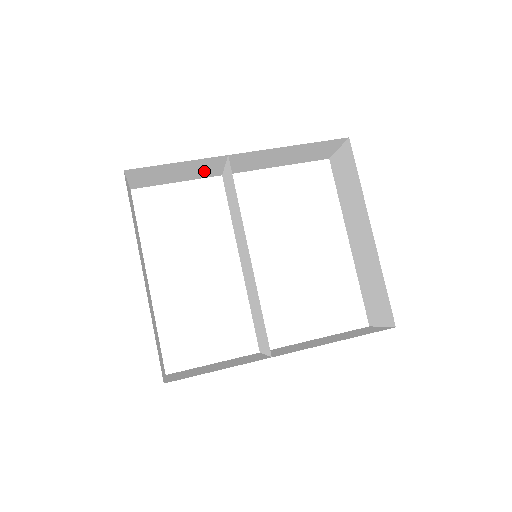
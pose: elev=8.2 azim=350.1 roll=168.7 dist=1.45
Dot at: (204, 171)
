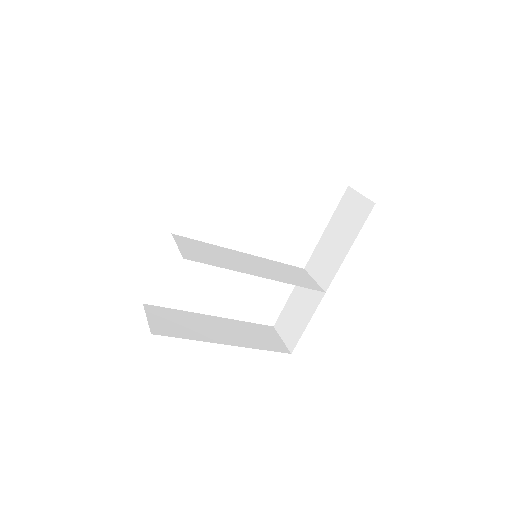
Dot at: occluded
